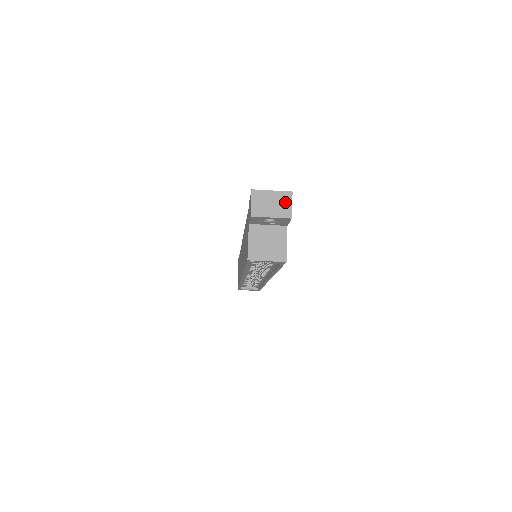
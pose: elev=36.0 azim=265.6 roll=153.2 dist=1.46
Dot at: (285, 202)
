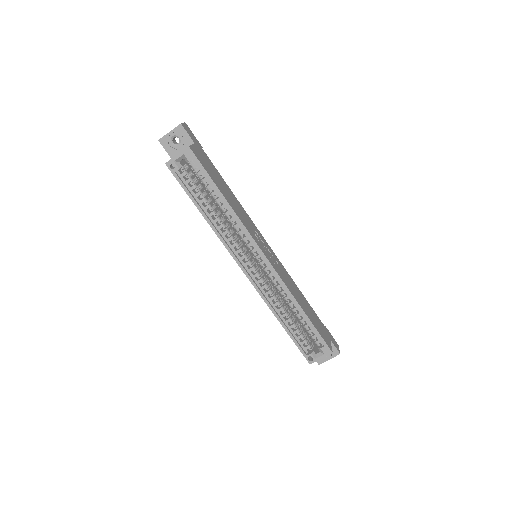
Dot at: occluded
